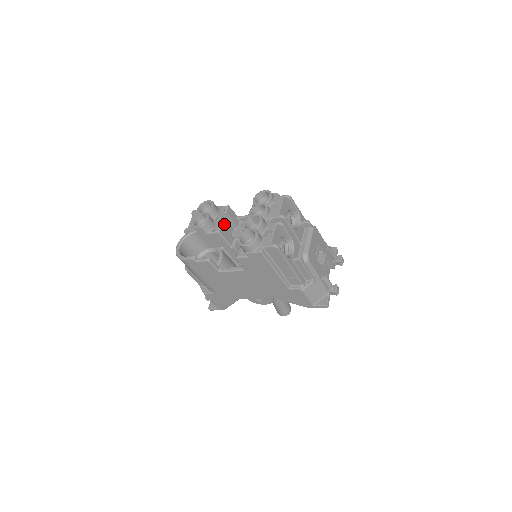
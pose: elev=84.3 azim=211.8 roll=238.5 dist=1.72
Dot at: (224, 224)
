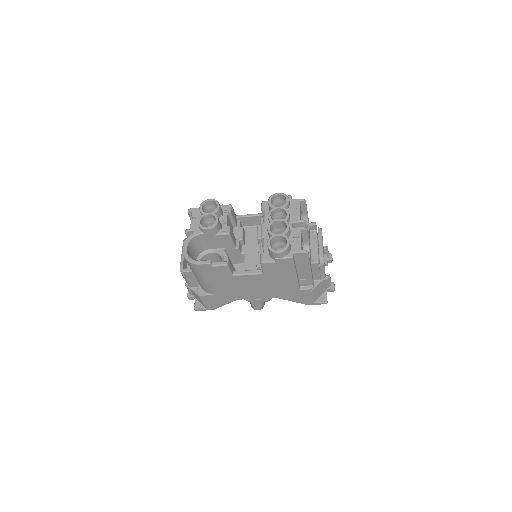
Dot at: (228, 224)
